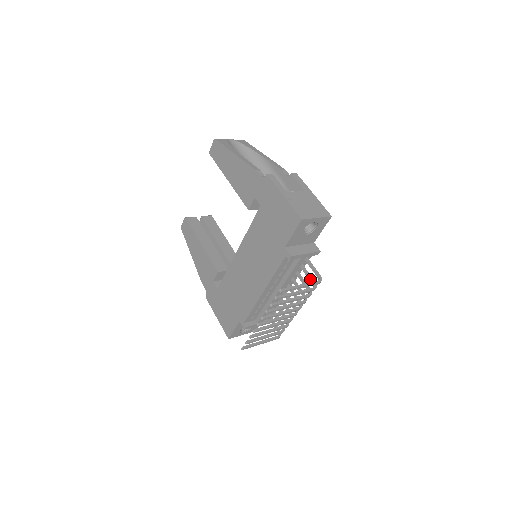
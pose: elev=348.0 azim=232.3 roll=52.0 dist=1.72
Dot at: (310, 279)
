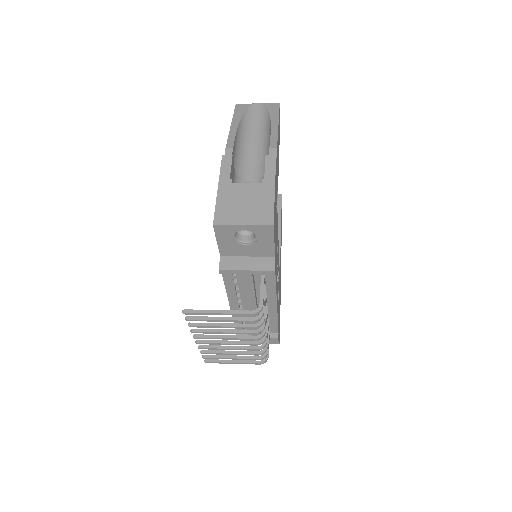
Dot at: occluded
